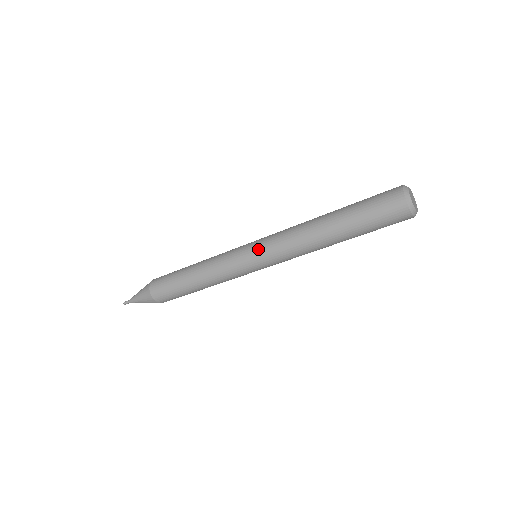
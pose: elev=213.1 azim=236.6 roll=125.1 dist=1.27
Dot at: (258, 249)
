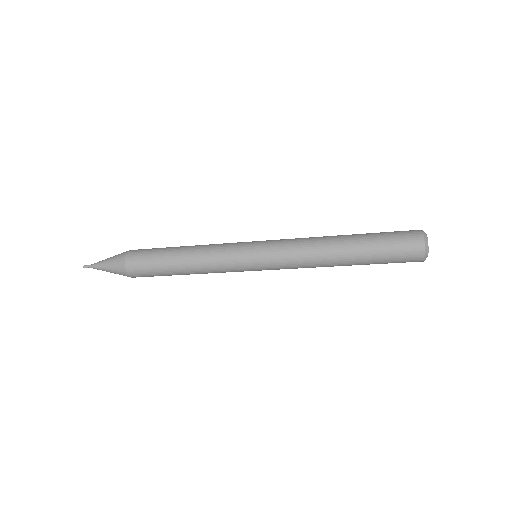
Dot at: (265, 251)
